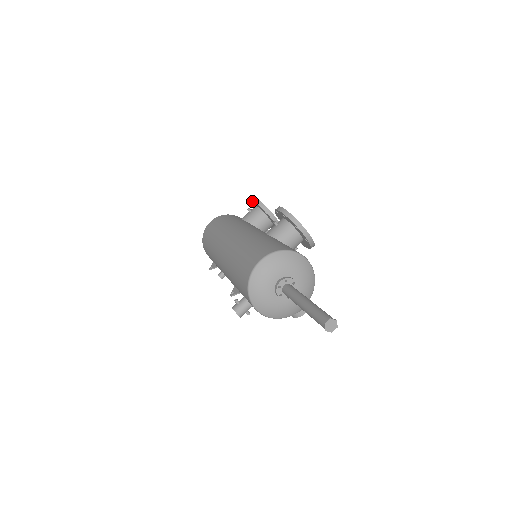
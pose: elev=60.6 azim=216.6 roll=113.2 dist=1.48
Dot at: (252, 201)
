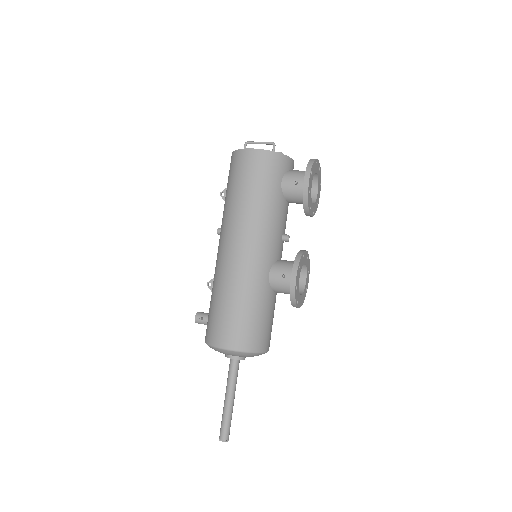
Dot at: (305, 178)
